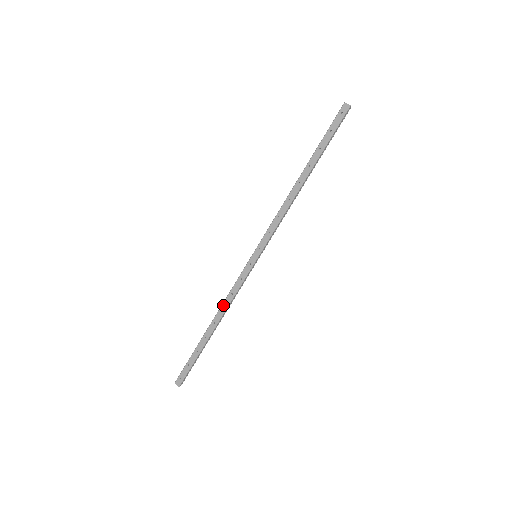
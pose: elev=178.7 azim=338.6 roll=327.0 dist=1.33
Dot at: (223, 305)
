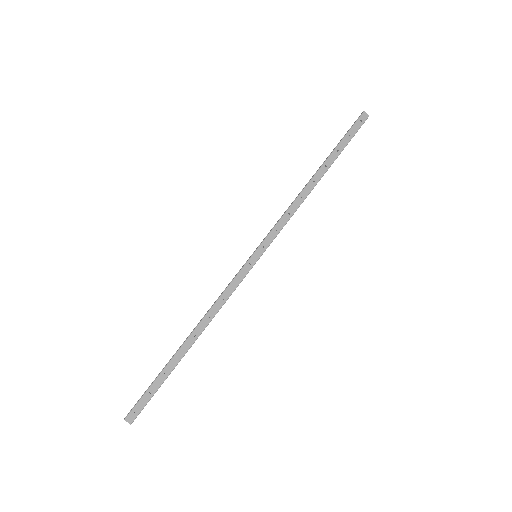
Dot at: (209, 313)
